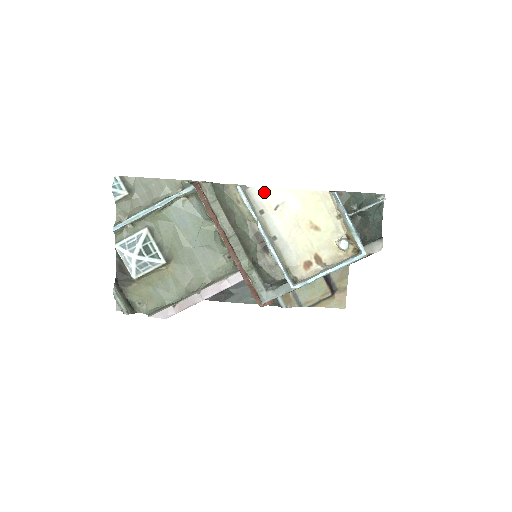
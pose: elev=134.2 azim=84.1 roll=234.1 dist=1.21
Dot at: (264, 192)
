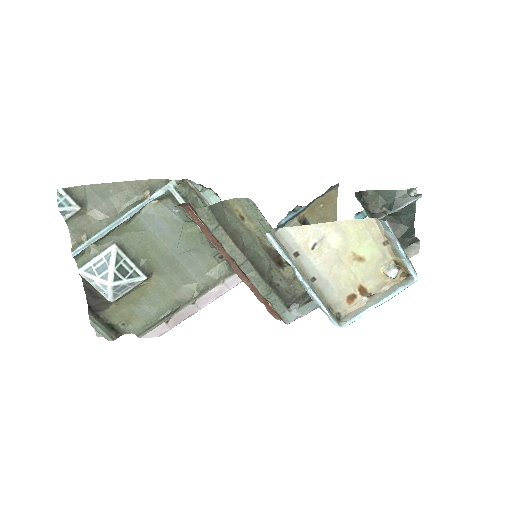
Dot at: (297, 231)
